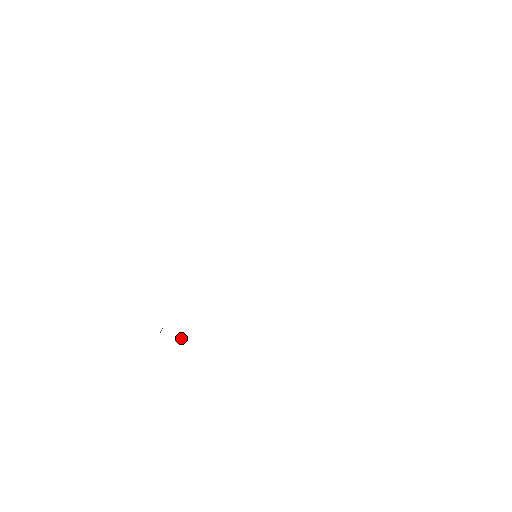
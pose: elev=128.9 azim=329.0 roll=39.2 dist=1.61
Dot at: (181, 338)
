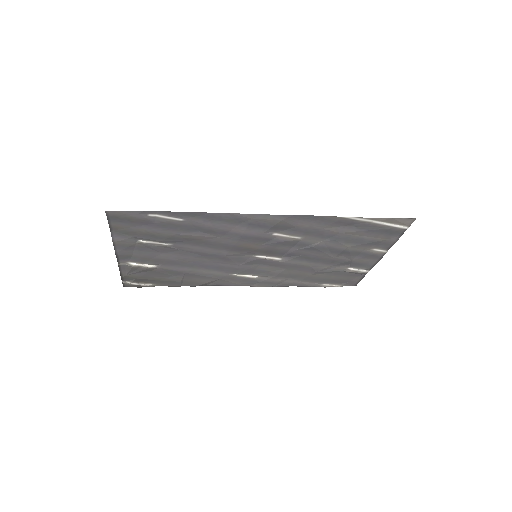
Dot at: (132, 265)
